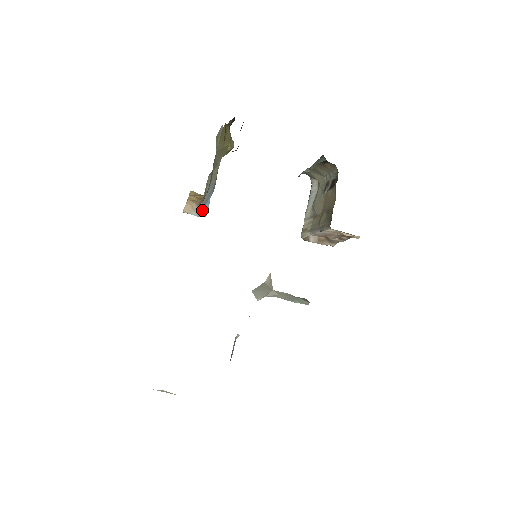
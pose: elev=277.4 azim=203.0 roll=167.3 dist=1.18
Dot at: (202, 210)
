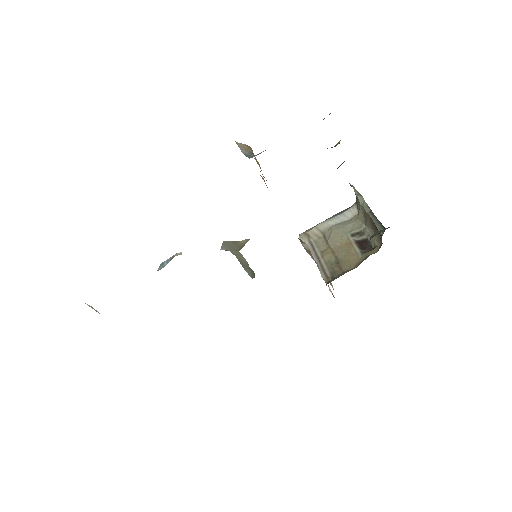
Dot at: (252, 155)
